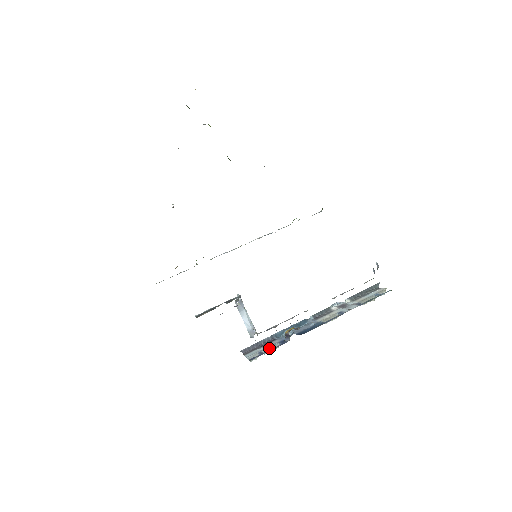
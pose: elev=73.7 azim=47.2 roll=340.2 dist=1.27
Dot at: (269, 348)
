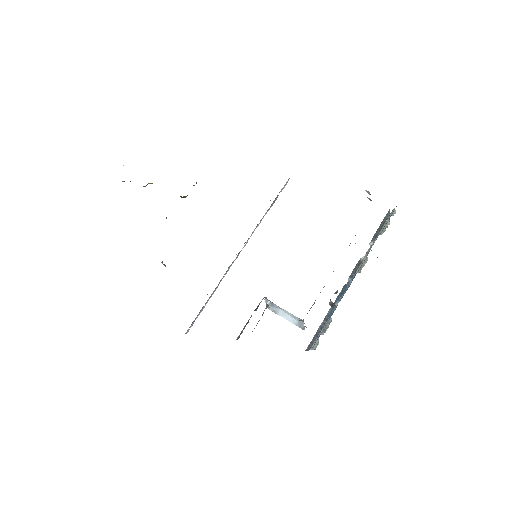
Dot at: (325, 327)
